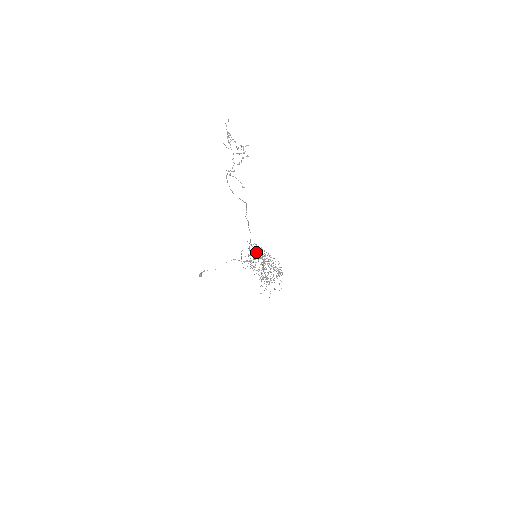
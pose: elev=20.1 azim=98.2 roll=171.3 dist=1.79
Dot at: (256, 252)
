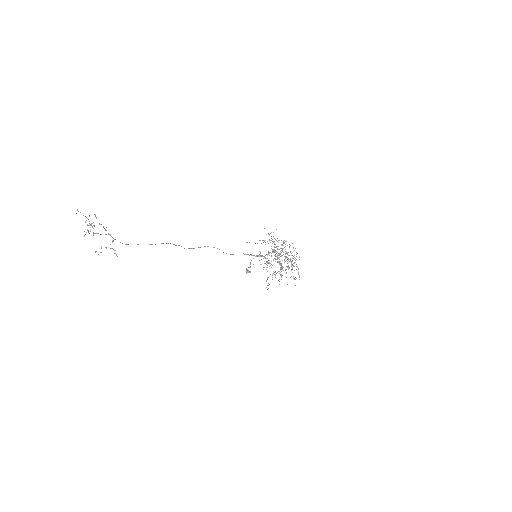
Dot at: (251, 254)
